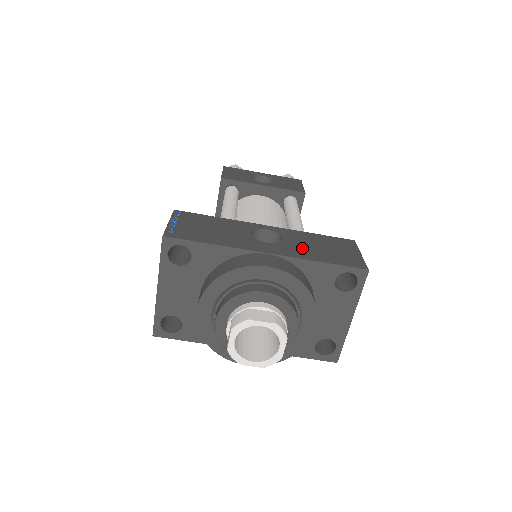
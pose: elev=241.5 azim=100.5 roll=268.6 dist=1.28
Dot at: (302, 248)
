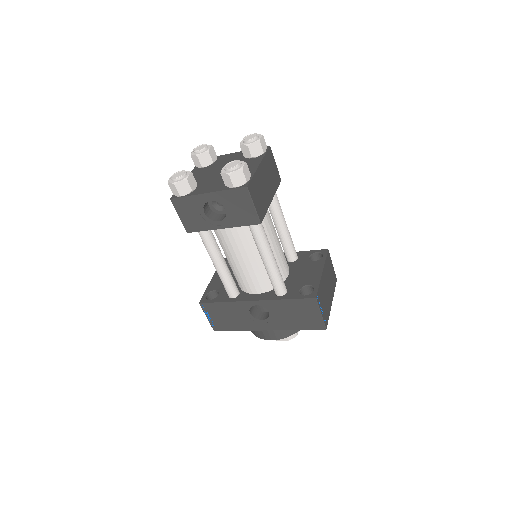
Dot at: (283, 320)
